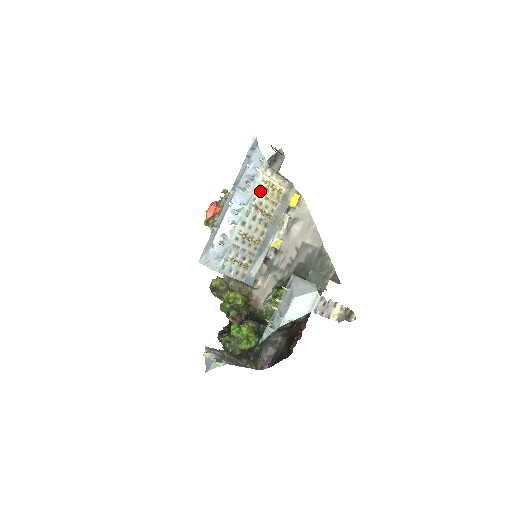
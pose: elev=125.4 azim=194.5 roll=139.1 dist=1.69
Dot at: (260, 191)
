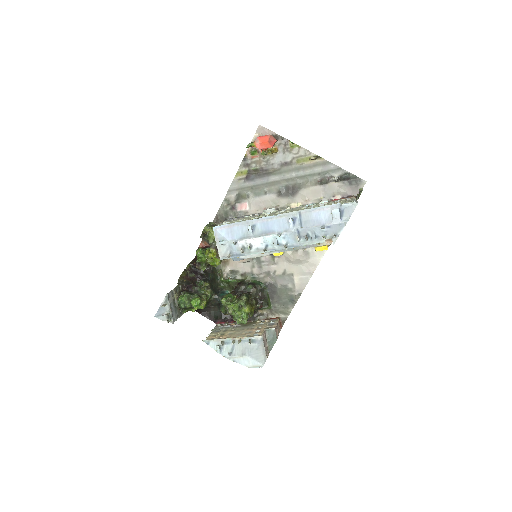
Dot at: occluded
